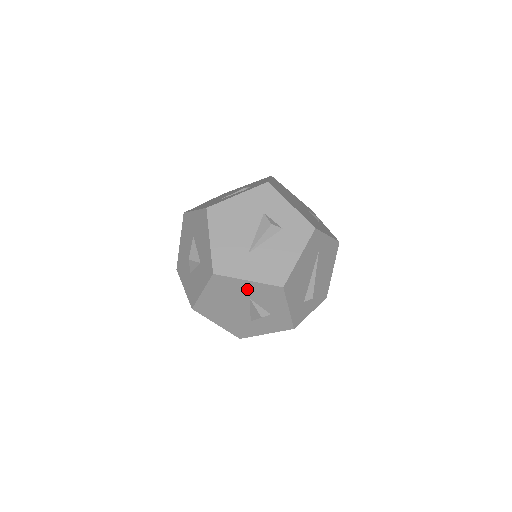
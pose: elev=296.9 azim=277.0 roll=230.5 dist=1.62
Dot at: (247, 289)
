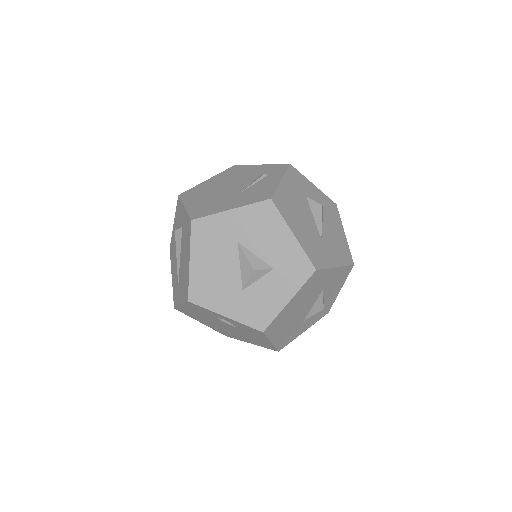
Dot at: (328, 279)
